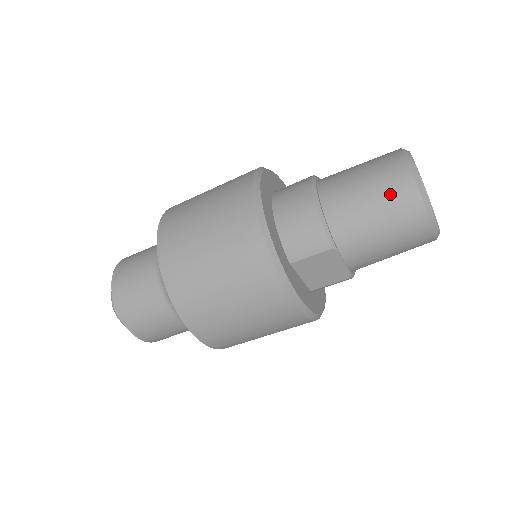
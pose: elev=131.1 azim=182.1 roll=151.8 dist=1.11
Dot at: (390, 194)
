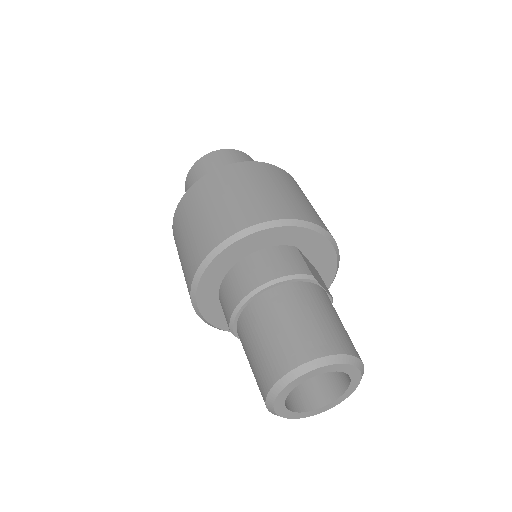
Dot at: (261, 366)
